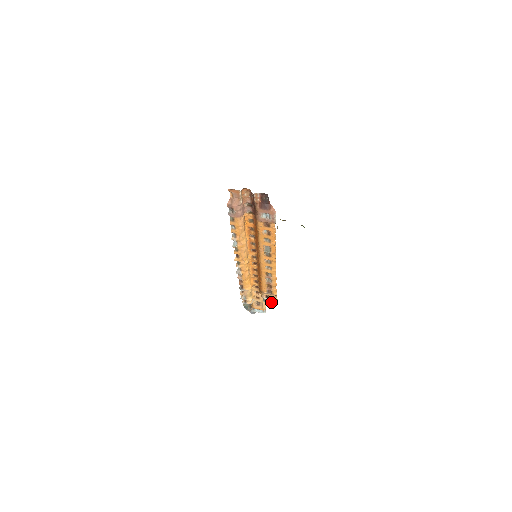
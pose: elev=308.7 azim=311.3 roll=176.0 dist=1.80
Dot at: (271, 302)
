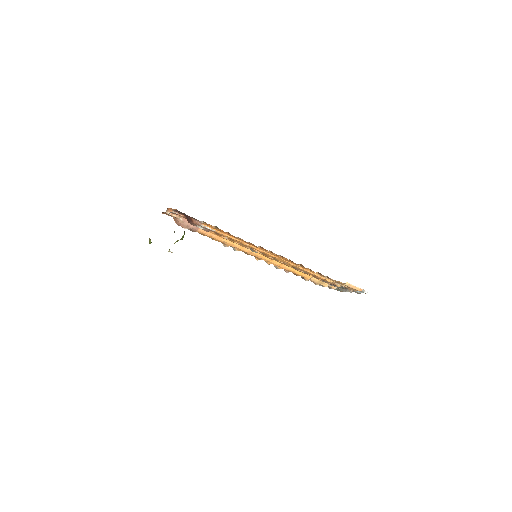
Dot at: occluded
